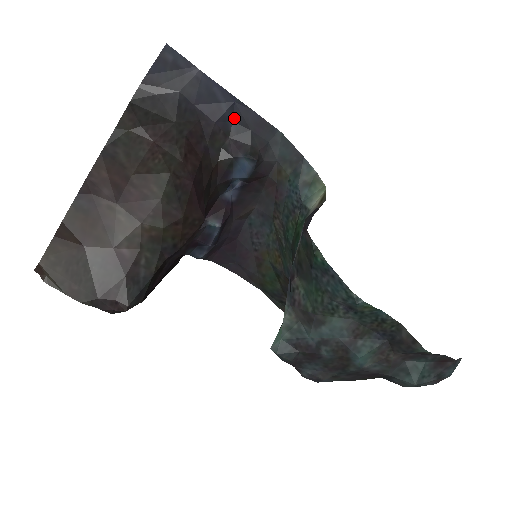
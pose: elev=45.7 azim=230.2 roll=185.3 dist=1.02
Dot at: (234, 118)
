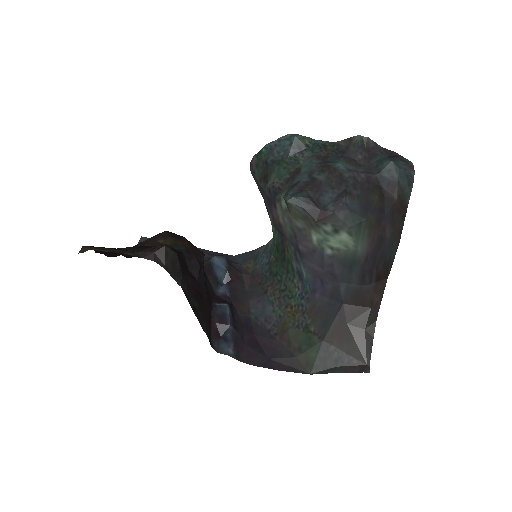
Dot at: occluded
